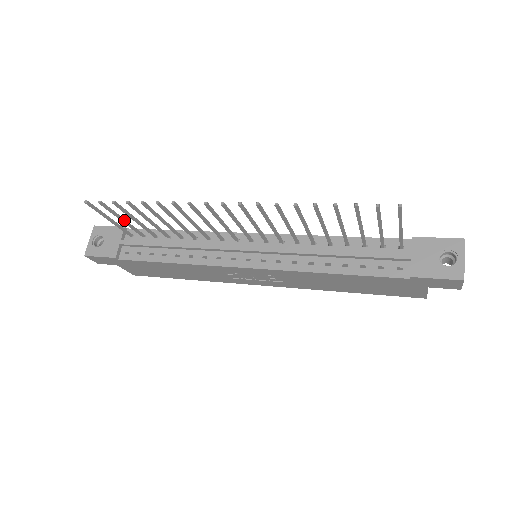
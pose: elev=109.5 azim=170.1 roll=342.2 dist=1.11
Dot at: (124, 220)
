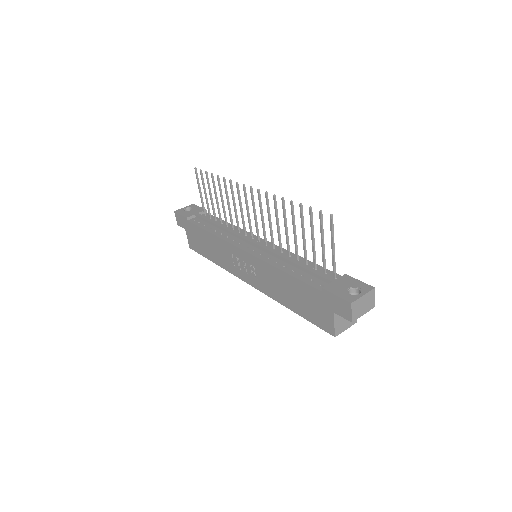
Dot at: (206, 195)
